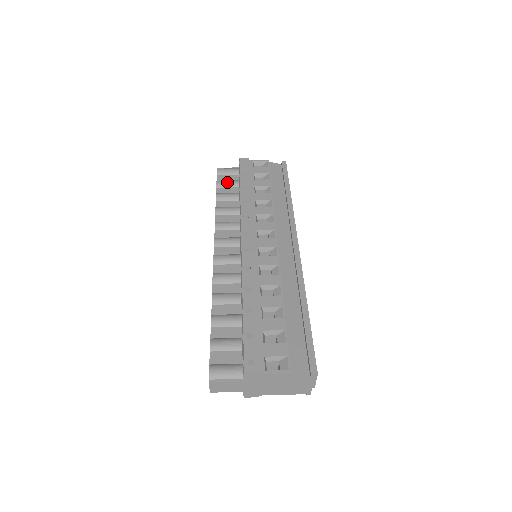
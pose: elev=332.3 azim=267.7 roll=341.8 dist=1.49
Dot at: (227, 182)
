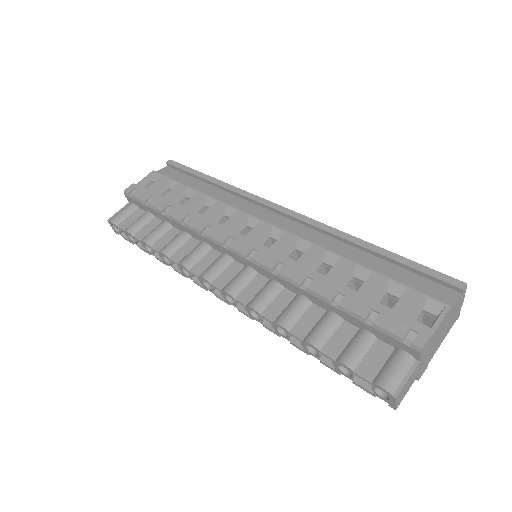
Dot at: (138, 222)
